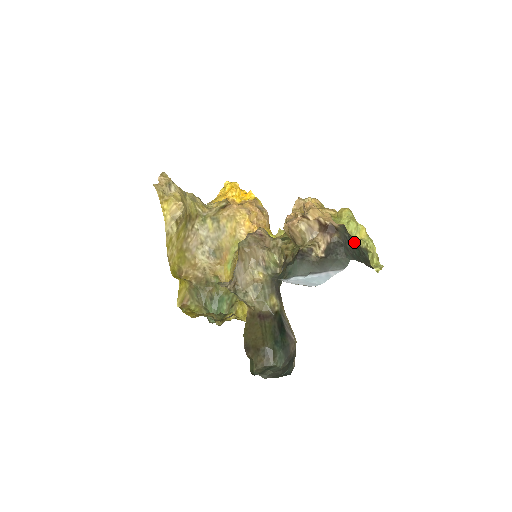
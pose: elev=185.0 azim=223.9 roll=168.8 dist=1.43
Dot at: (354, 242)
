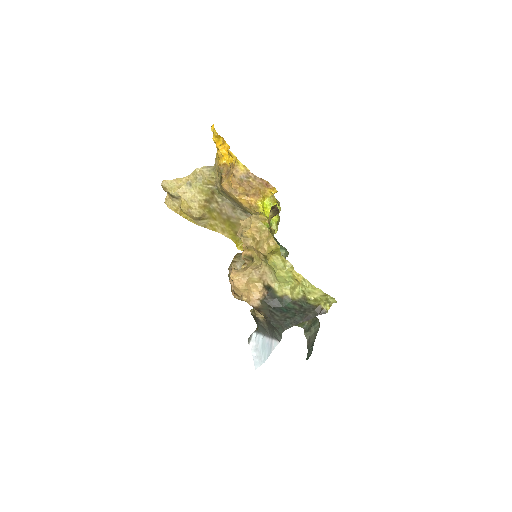
Dot at: (283, 307)
